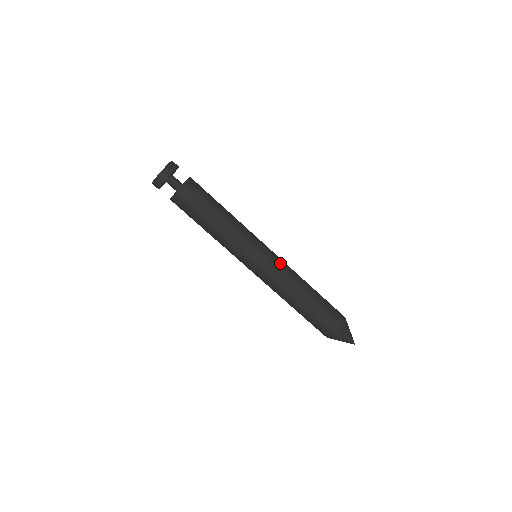
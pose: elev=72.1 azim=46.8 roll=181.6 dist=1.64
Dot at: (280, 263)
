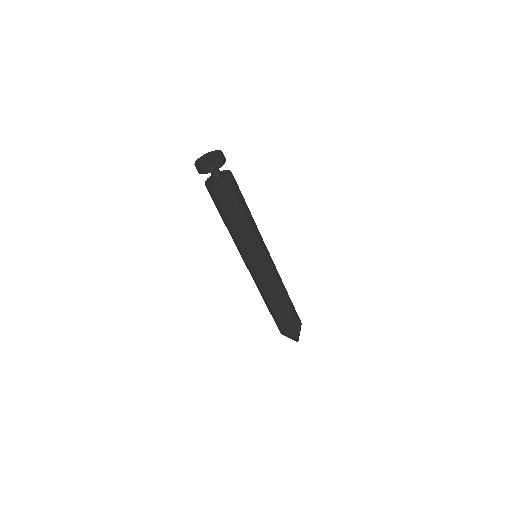
Dot at: (274, 264)
